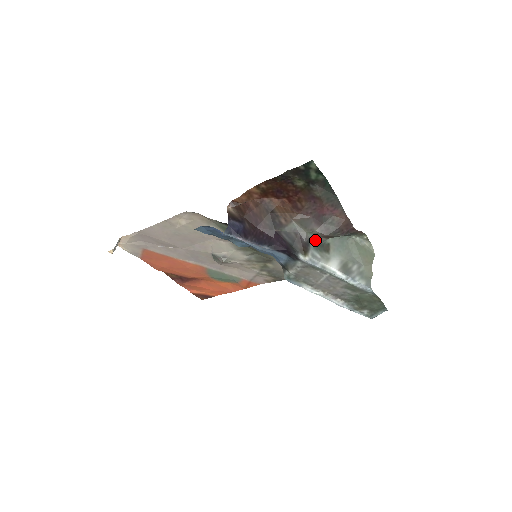
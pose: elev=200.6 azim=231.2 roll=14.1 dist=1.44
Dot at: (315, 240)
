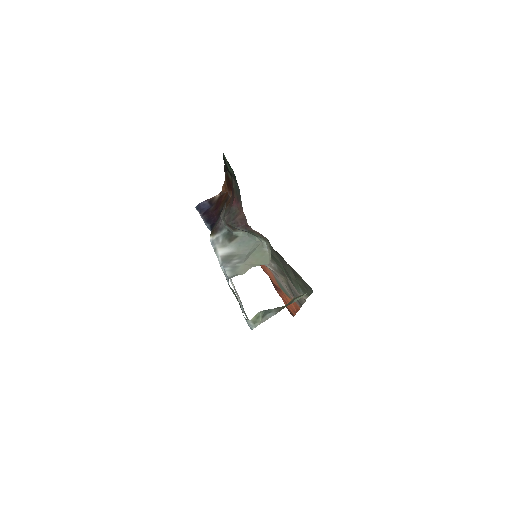
Dot at: (228, 228)
